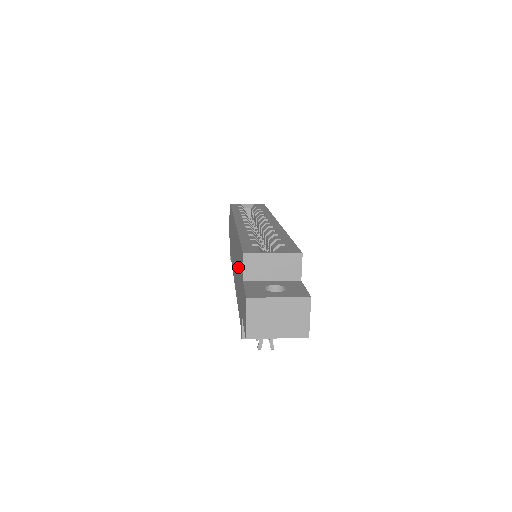
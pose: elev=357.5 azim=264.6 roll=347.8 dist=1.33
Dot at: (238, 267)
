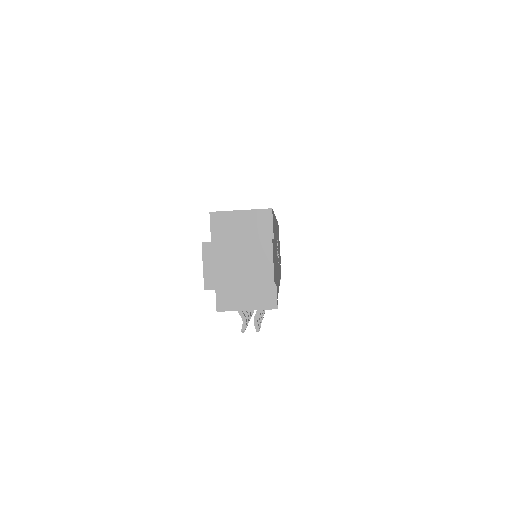
Dot at: occluded
